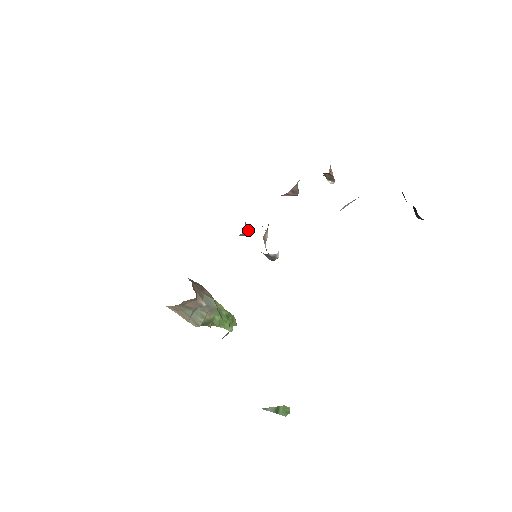
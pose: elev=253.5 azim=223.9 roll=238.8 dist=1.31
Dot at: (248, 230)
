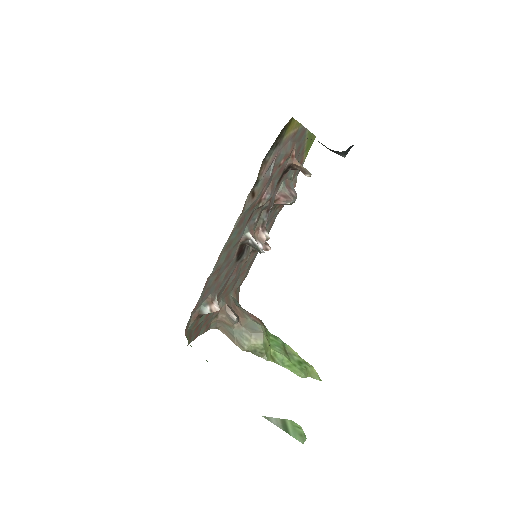
Dot at: (265, 245)
